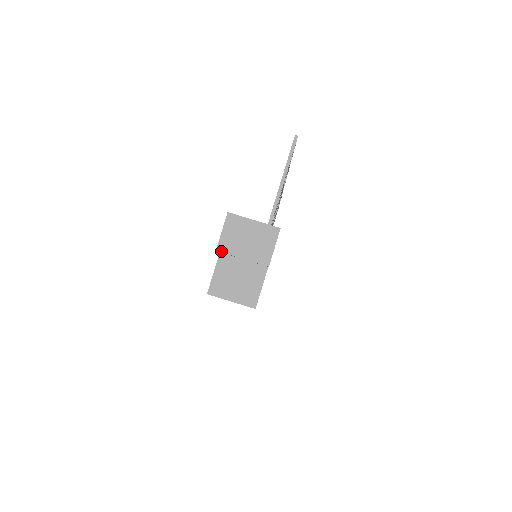
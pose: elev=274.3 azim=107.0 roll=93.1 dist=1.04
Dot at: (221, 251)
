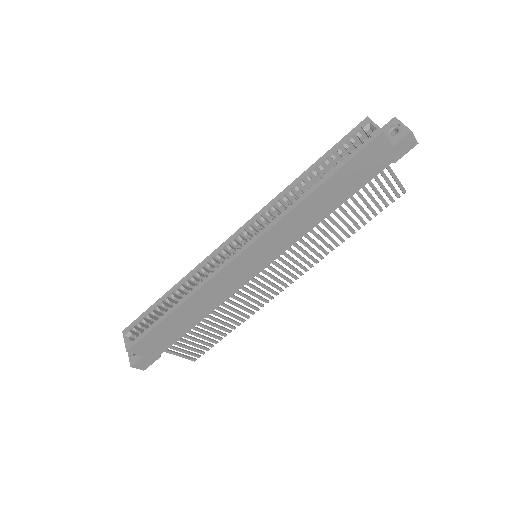
Dot at: occluded
